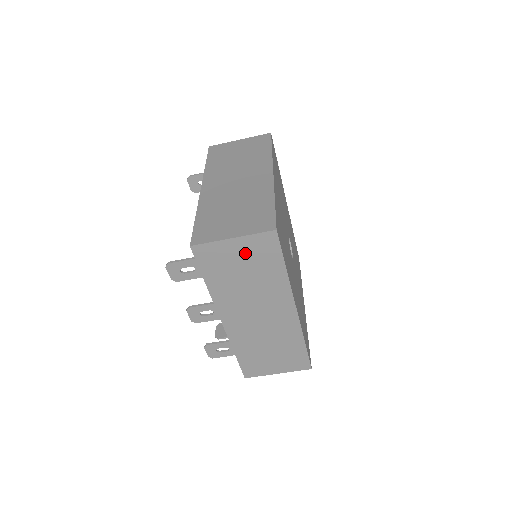
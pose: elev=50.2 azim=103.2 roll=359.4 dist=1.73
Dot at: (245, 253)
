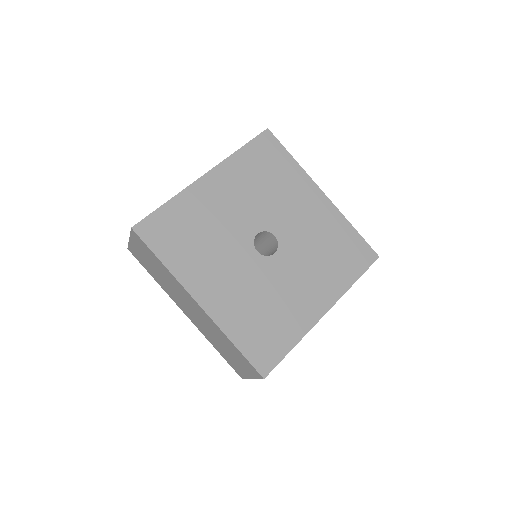
Dot at: (141, 251)
